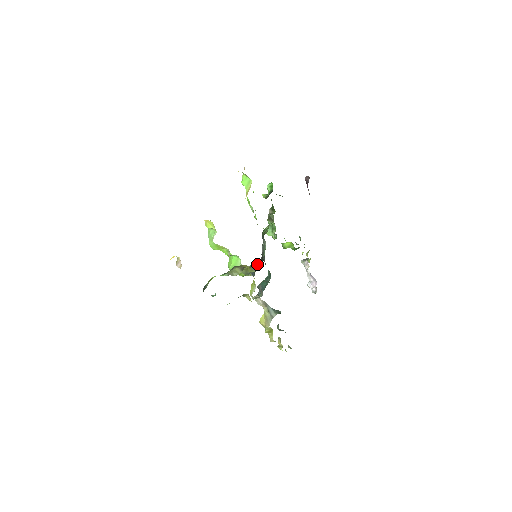
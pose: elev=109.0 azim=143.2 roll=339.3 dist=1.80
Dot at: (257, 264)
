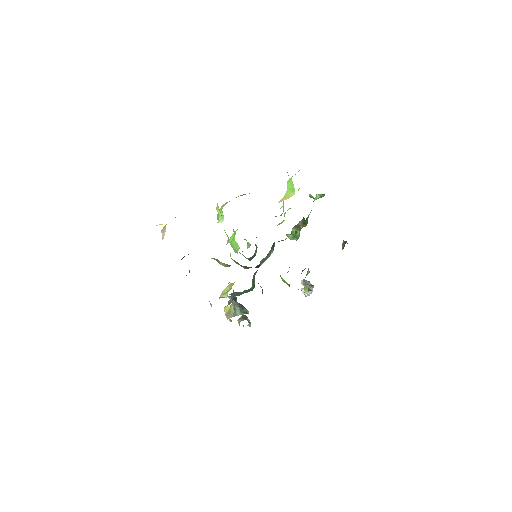
Dot at: (250, 267)
